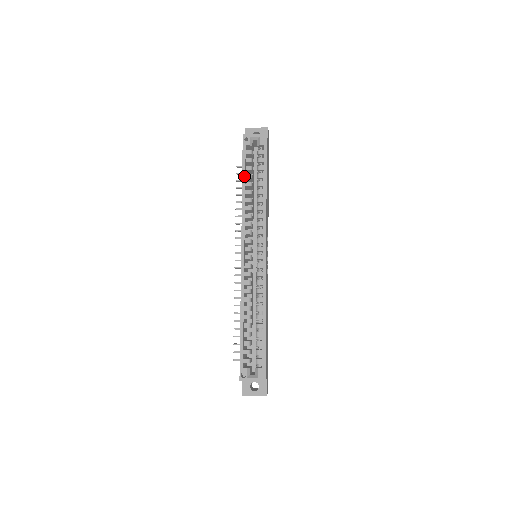
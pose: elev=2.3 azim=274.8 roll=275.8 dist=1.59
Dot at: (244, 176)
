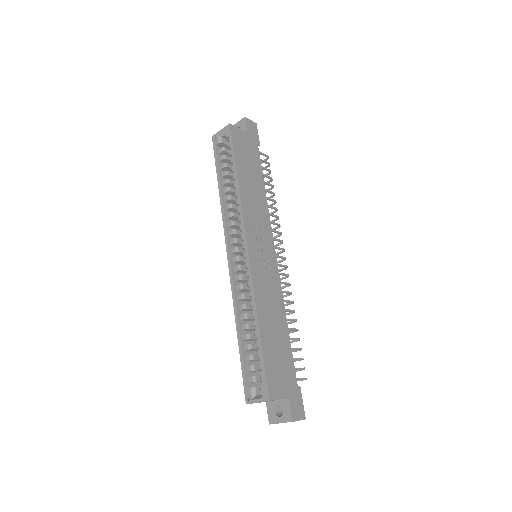
Dot at: (218, 176)
